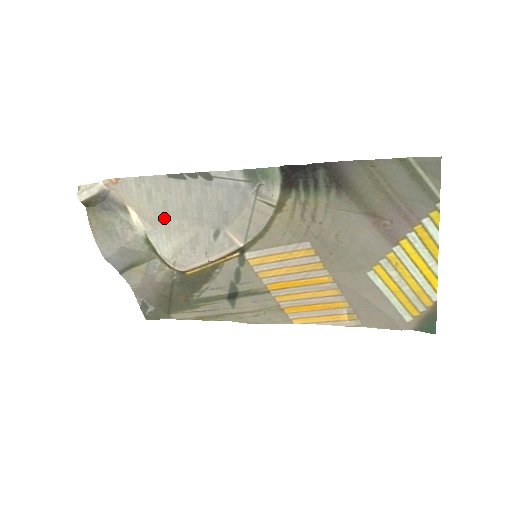
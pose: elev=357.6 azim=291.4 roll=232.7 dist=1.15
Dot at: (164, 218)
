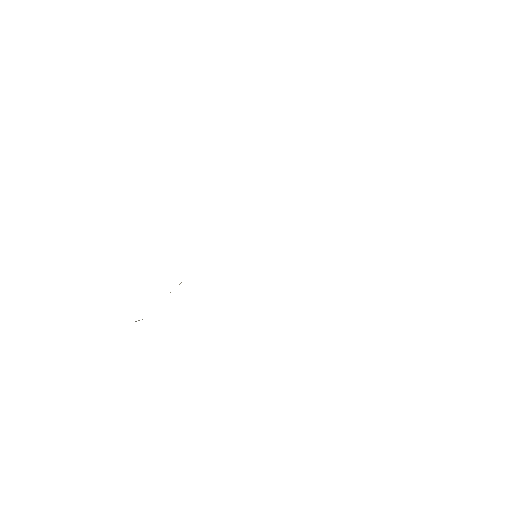
Dot at: occluded
